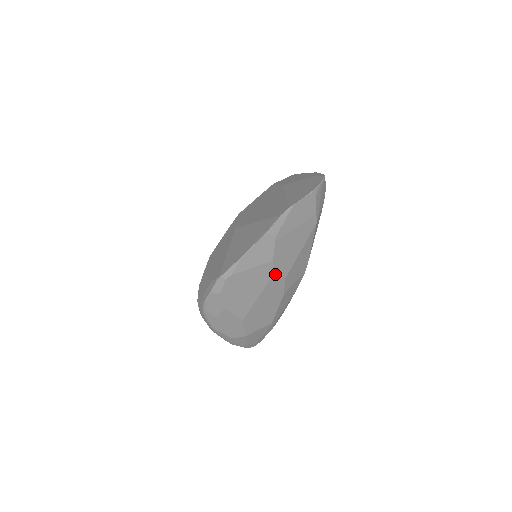
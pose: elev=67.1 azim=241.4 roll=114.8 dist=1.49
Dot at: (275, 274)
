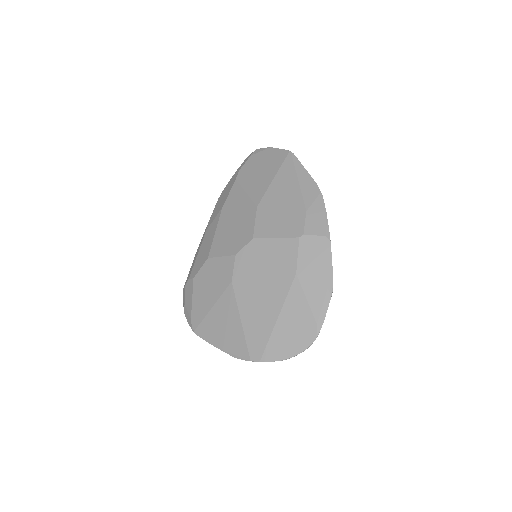
Dot at: occluded
